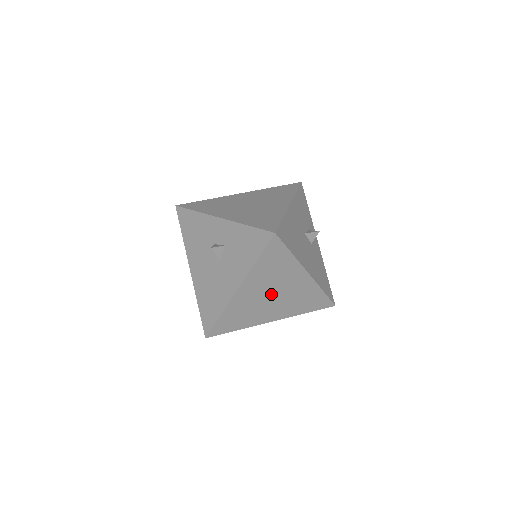
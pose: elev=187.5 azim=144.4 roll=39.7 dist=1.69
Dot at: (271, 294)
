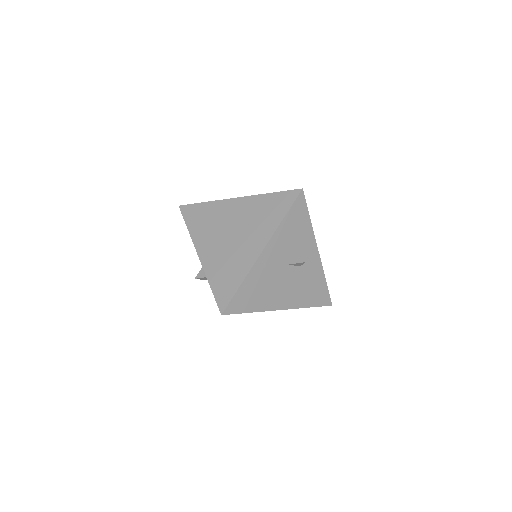
Dot at: occluded
